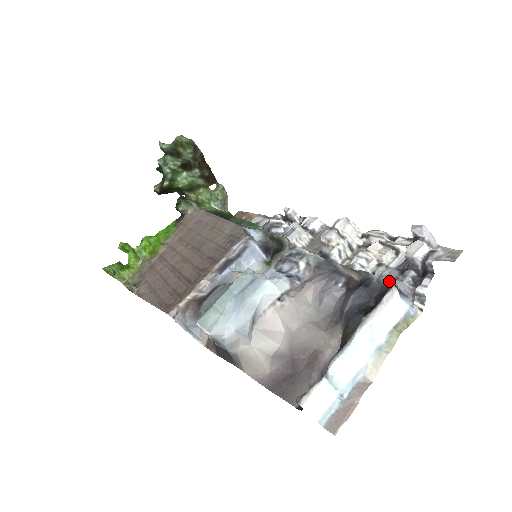
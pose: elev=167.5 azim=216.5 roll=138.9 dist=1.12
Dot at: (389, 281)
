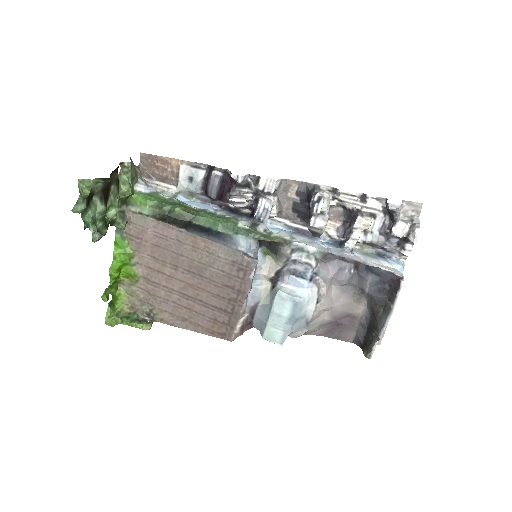
Dot at: (399, 276)
